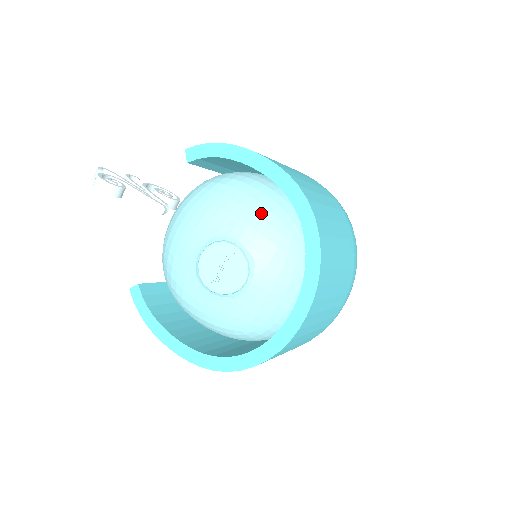
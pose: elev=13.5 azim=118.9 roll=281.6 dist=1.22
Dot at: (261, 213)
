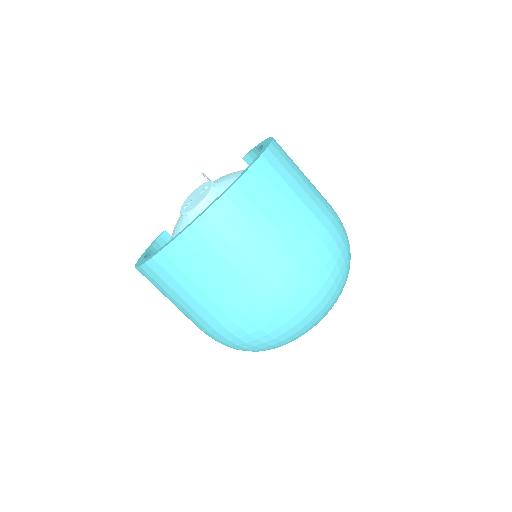
Dot at: occluded
